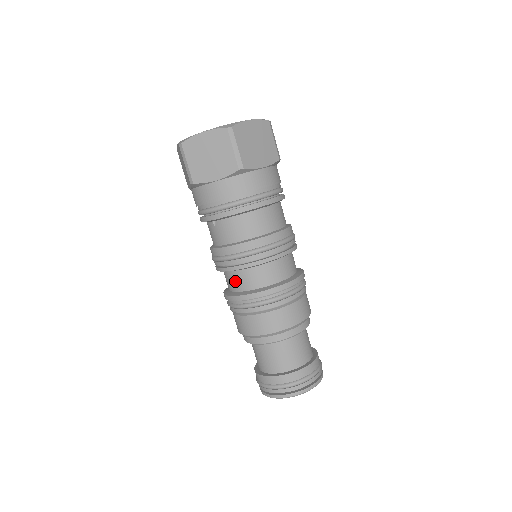
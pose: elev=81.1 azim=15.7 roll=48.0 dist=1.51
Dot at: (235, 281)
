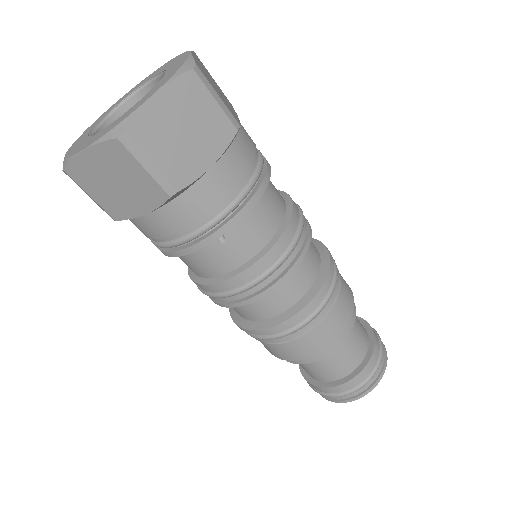
Dot at: (280, 298)
